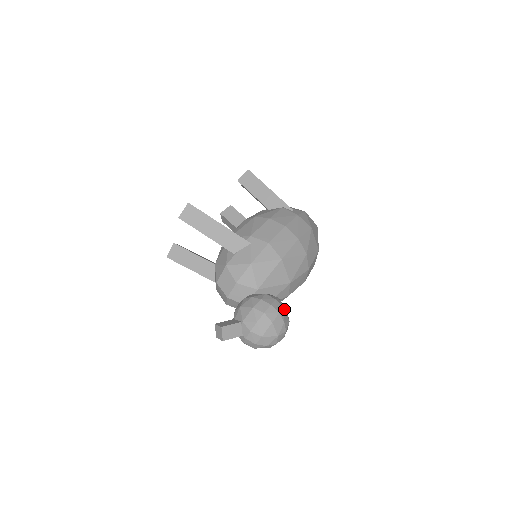
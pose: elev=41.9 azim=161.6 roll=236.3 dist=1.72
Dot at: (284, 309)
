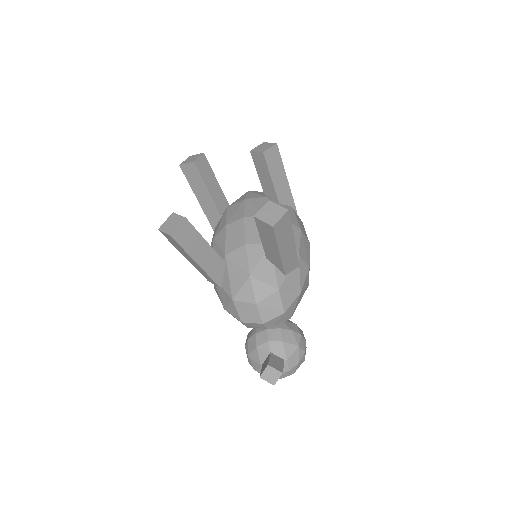
Dot at: occluded
